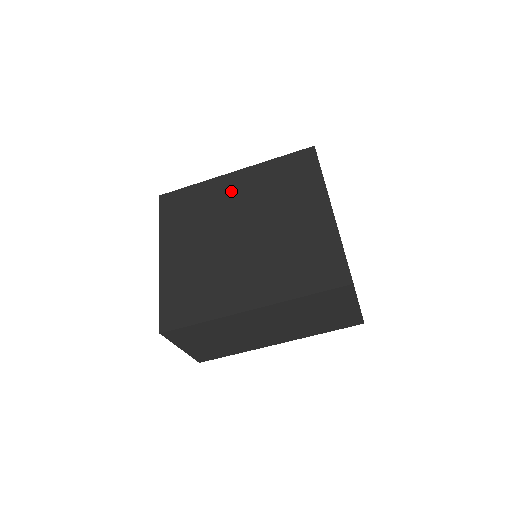
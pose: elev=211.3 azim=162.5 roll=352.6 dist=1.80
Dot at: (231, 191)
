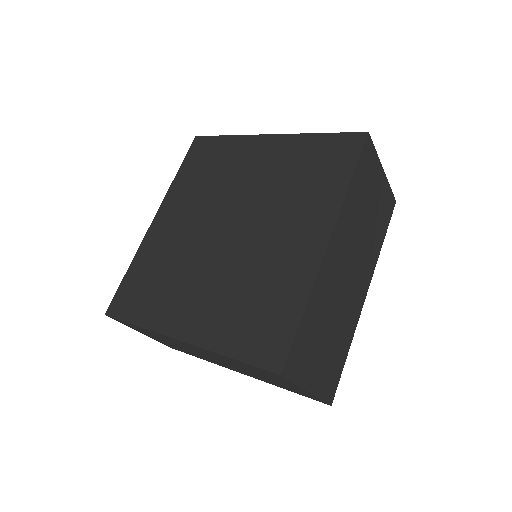
Dot at: (172, 228)
